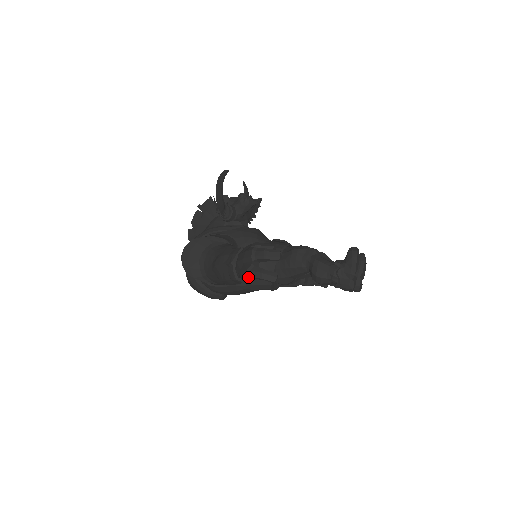
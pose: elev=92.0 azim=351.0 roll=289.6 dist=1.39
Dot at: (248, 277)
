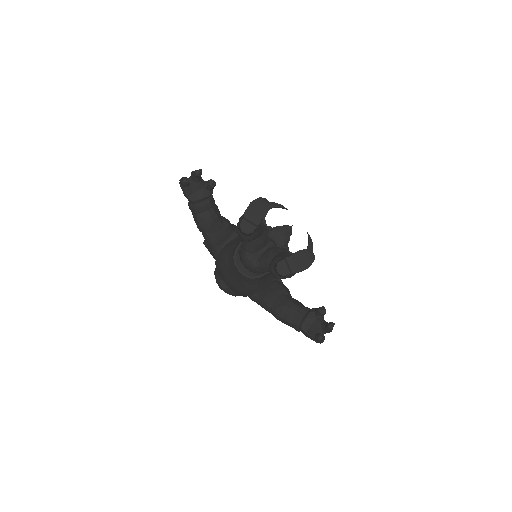
Dot at: occluded
